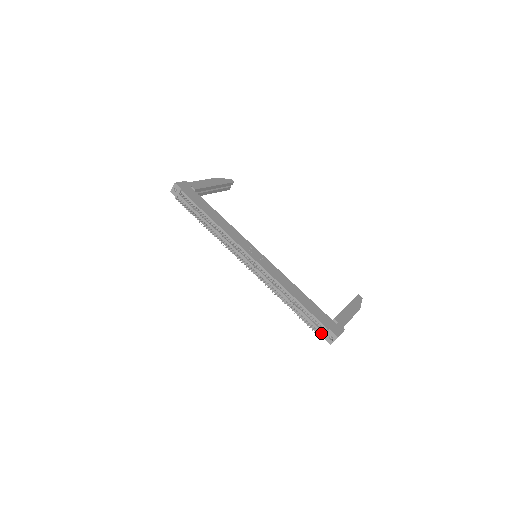
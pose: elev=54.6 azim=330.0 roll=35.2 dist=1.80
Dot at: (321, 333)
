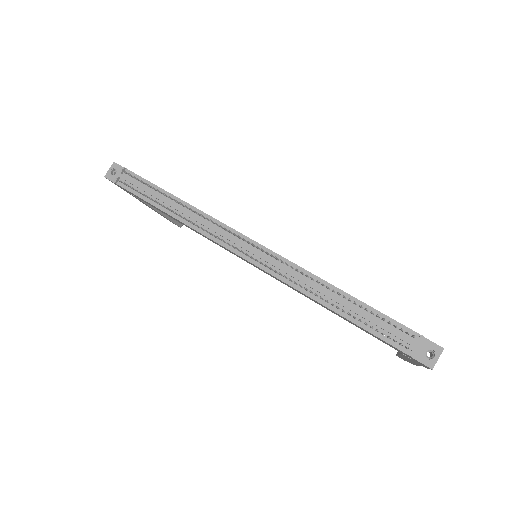
Dot at: (410, 347)
